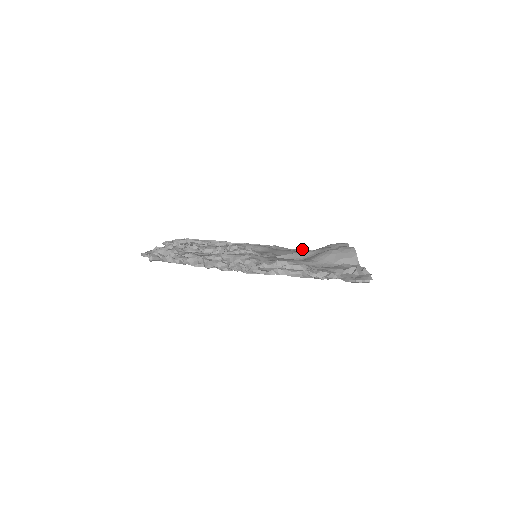
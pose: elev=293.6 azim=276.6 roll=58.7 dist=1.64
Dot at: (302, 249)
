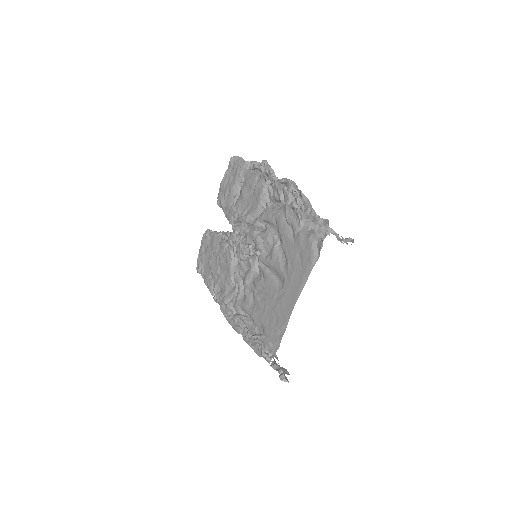
Dot at: occluded
